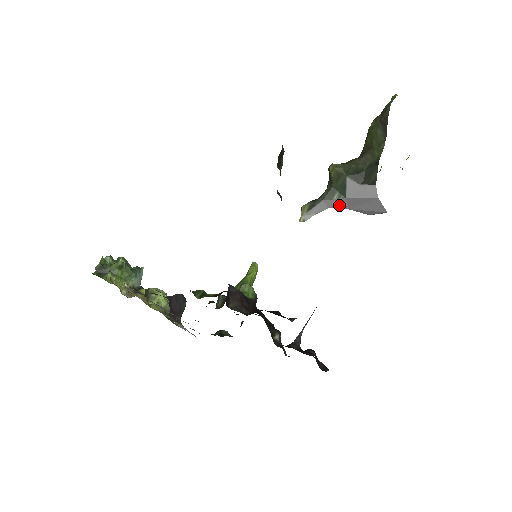
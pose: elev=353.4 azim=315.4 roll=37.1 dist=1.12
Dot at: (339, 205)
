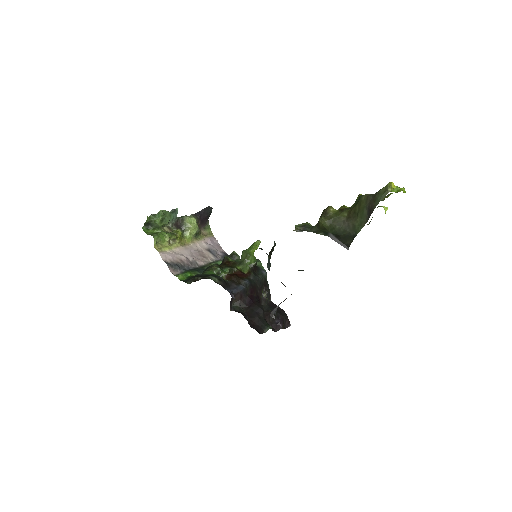
Dot at: occluded
